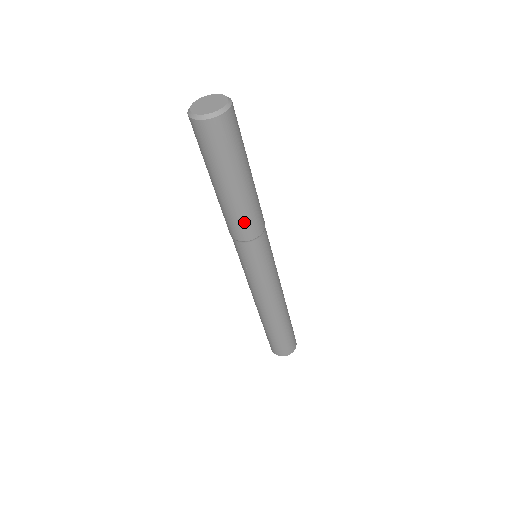
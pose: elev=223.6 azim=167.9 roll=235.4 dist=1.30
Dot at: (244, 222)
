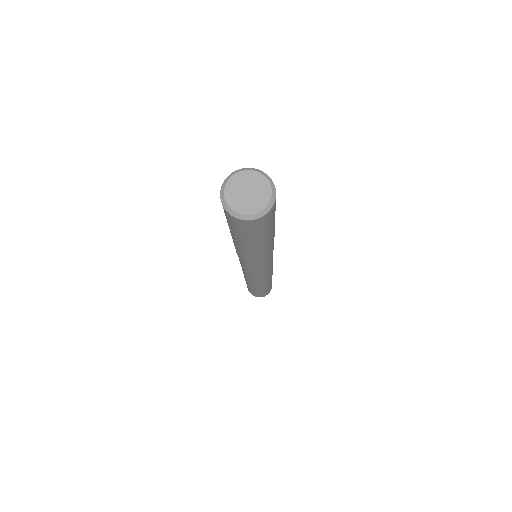
Dot at: (262, 257)
